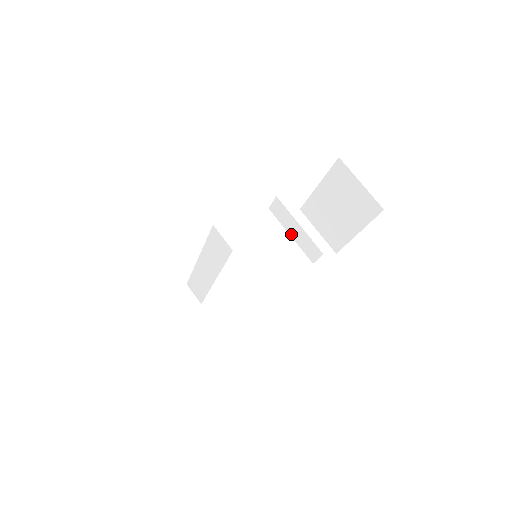
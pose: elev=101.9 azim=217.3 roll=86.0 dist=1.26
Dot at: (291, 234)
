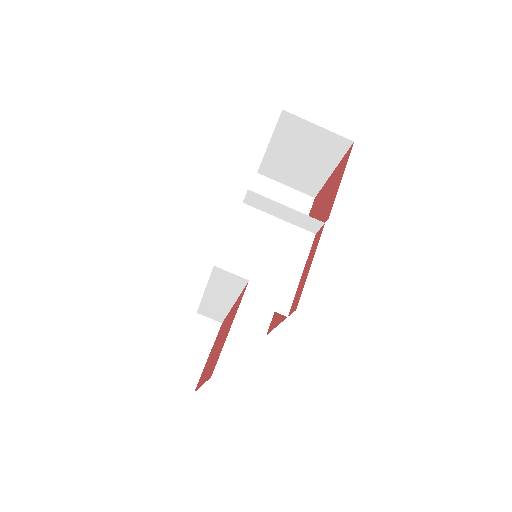
Dot at: (279, 217)
